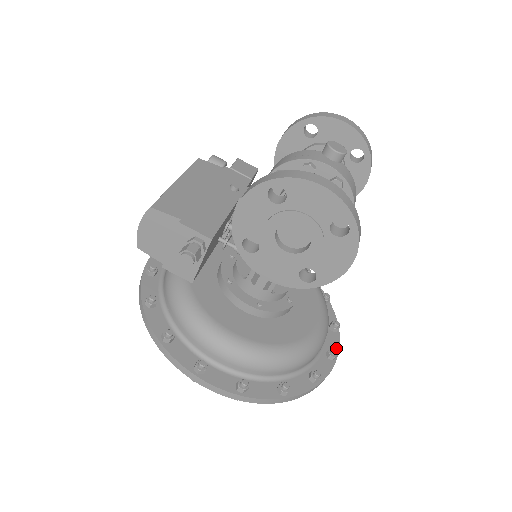
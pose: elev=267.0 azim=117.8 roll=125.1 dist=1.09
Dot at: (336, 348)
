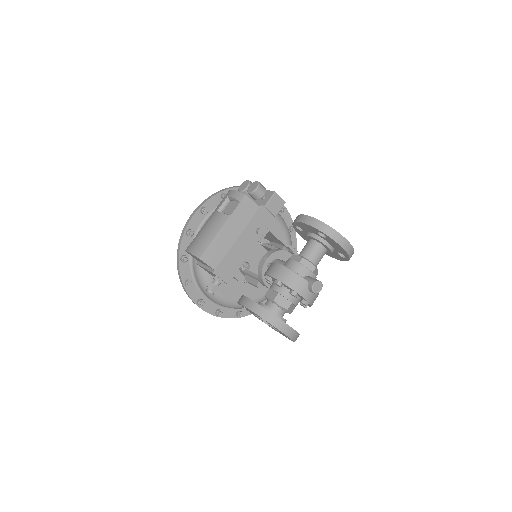
Dot at: occluded
